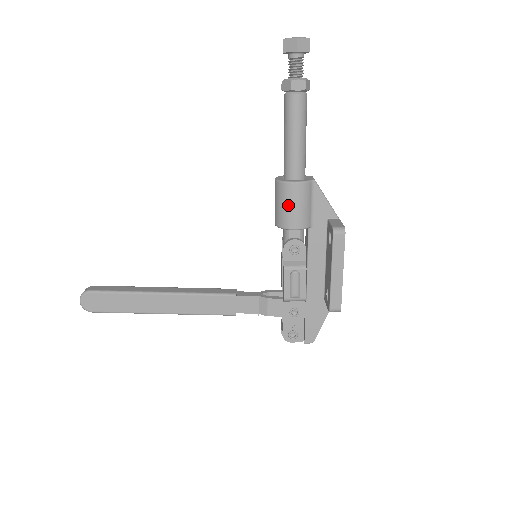
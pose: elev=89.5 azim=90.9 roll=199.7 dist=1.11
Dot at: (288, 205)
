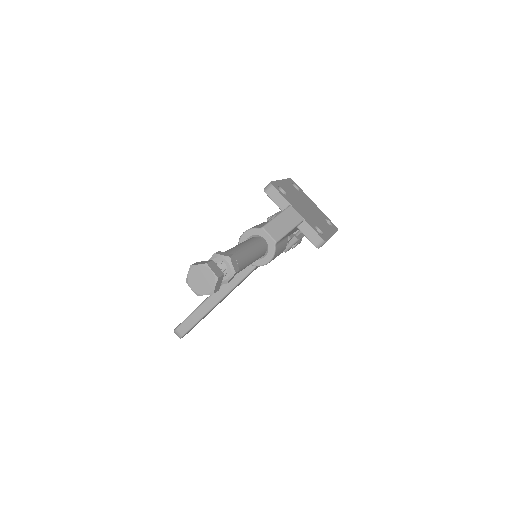
Dot at: occluded
